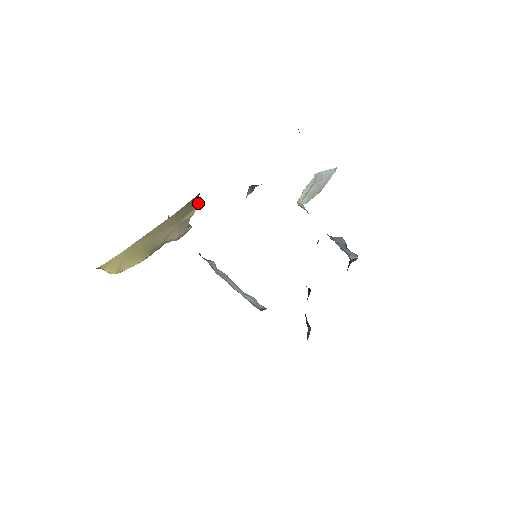
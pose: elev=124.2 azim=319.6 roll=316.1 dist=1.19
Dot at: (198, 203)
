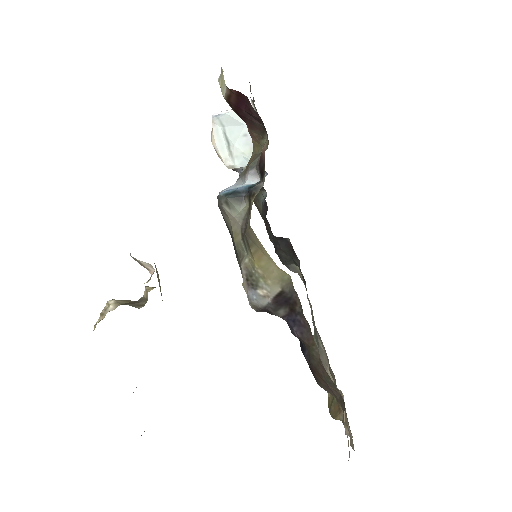
Dot at: occluded
